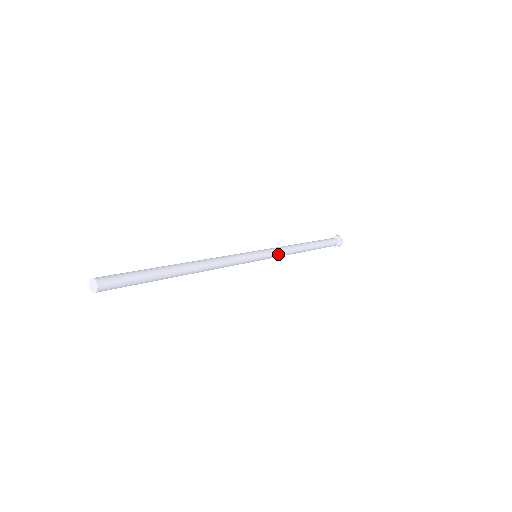
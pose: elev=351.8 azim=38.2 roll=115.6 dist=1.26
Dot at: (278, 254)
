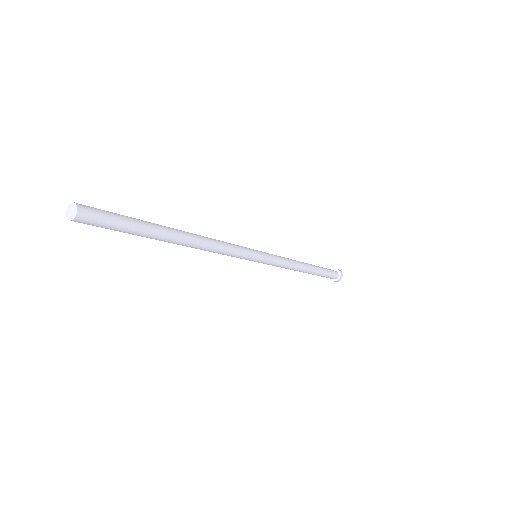
Dot at: (279, 258)
